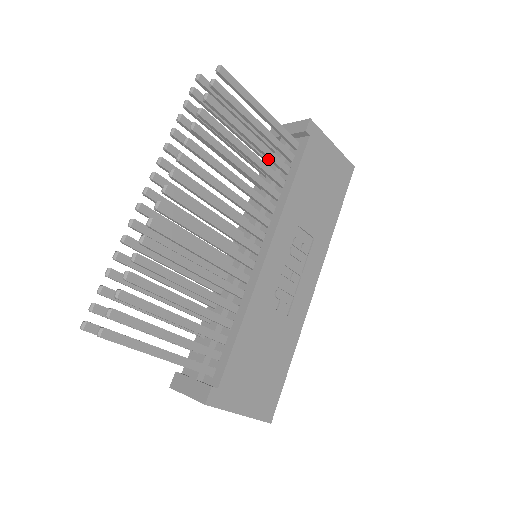
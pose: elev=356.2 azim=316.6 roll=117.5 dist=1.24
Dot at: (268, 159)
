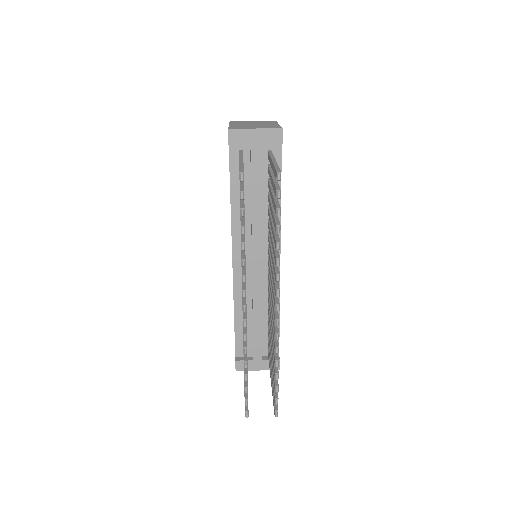
Dot at: occluded
